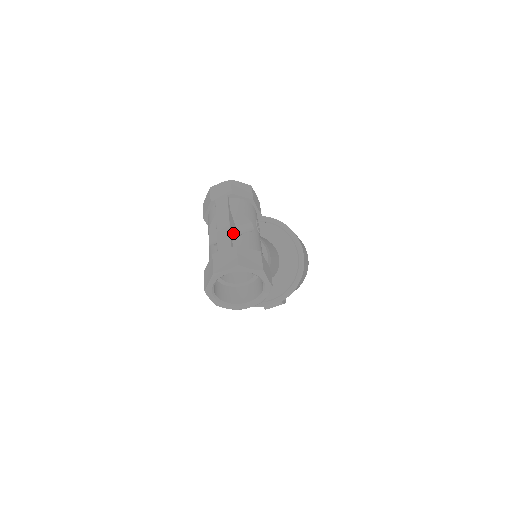
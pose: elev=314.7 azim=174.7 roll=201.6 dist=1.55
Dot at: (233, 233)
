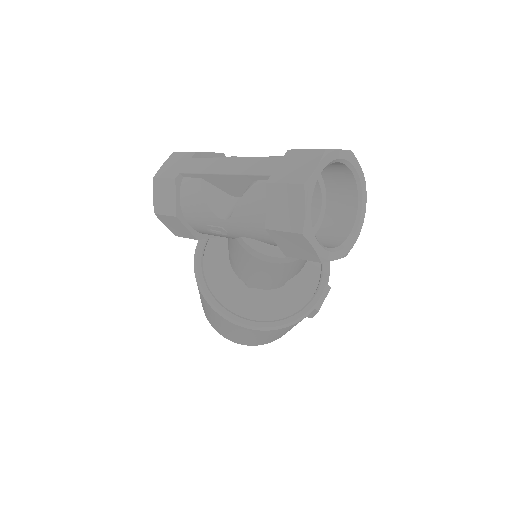
Dot at: occluded
